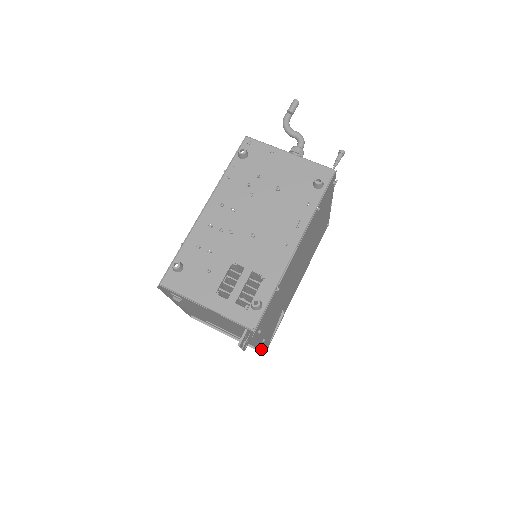
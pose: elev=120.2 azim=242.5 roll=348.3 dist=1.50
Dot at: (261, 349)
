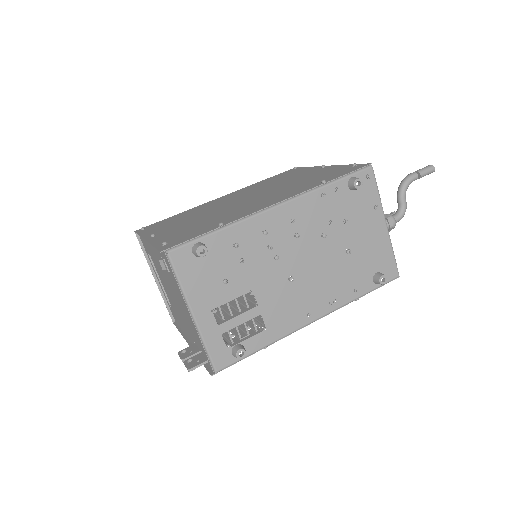
Dot at: (176, 320)
